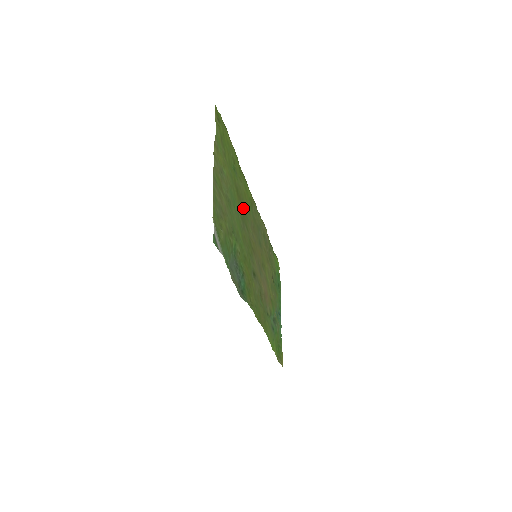
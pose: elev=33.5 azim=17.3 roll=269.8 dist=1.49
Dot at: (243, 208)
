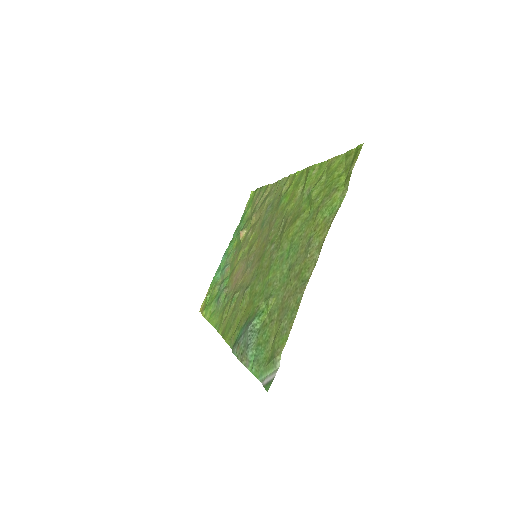
Dot at: (284, 225)
